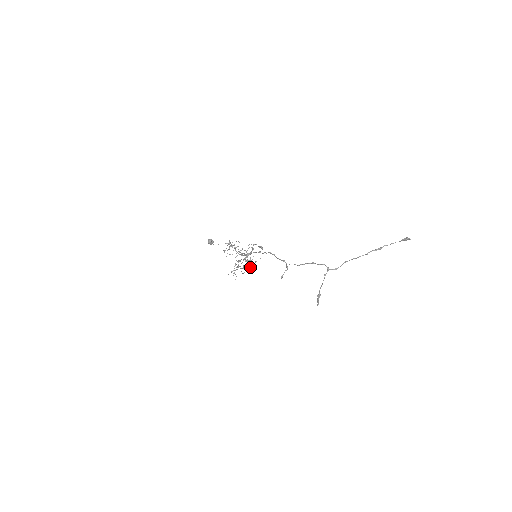
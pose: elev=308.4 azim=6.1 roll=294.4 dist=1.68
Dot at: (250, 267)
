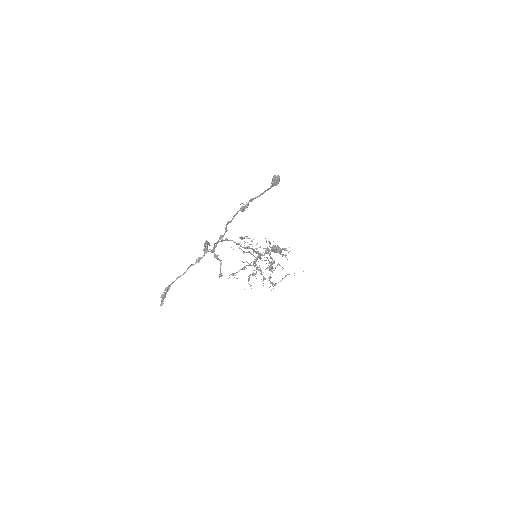
Dot at: (280, 281)
